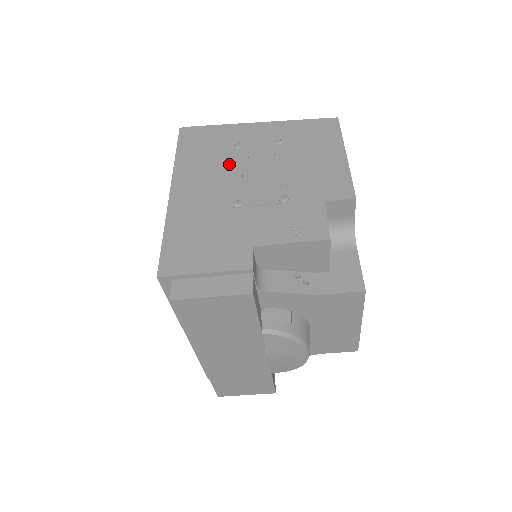
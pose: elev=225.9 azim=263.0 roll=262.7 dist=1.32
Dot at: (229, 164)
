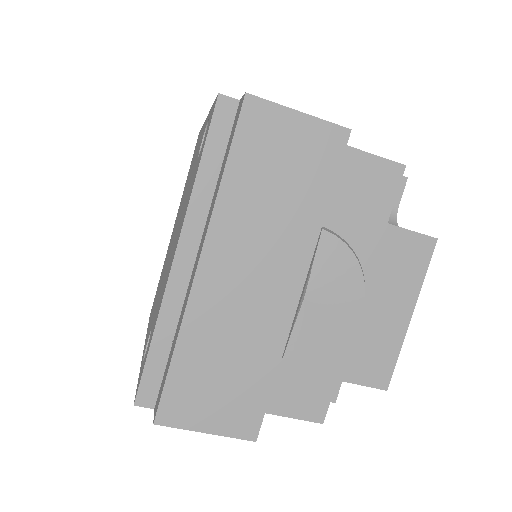
Dot at: occluded
